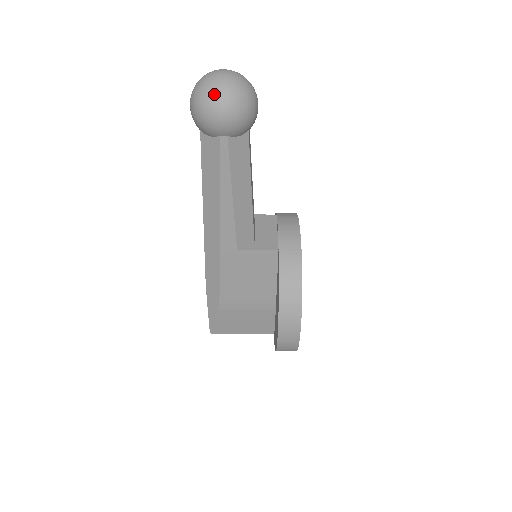
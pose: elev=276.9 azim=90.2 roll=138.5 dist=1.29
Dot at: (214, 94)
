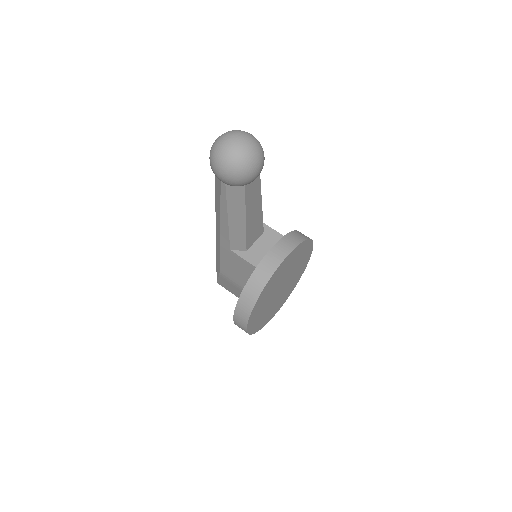
Dot at: (219, 155)
